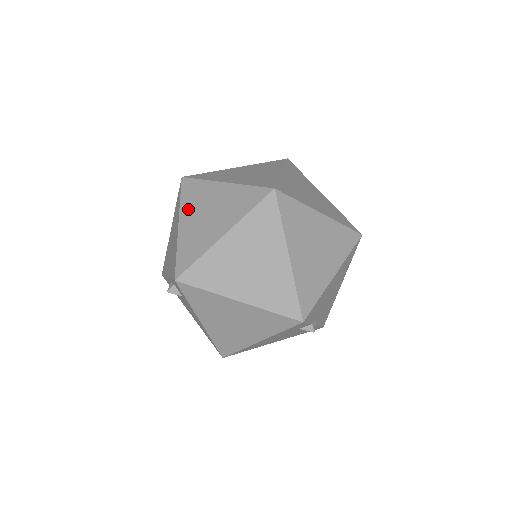
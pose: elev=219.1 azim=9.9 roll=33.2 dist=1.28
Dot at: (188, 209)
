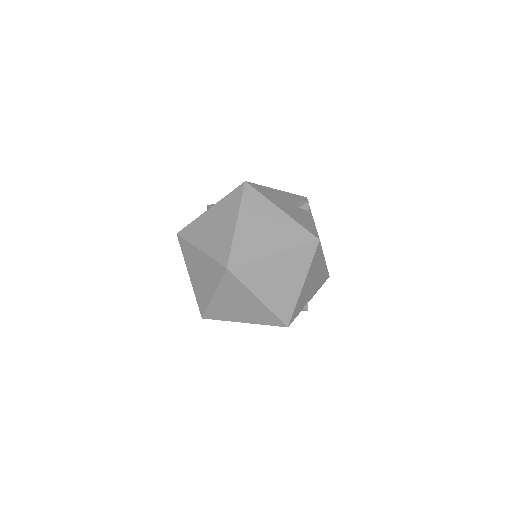
Dot at: (189, 265)
